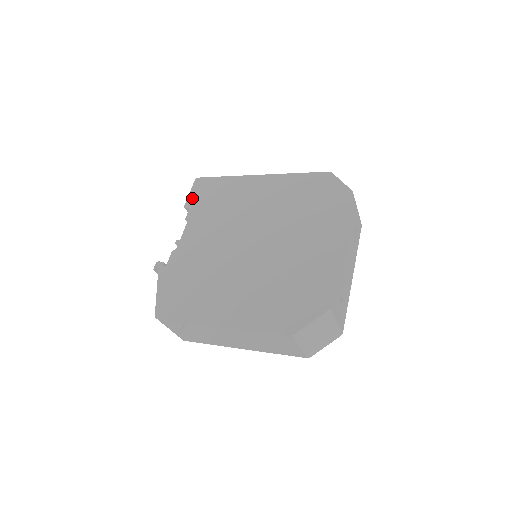
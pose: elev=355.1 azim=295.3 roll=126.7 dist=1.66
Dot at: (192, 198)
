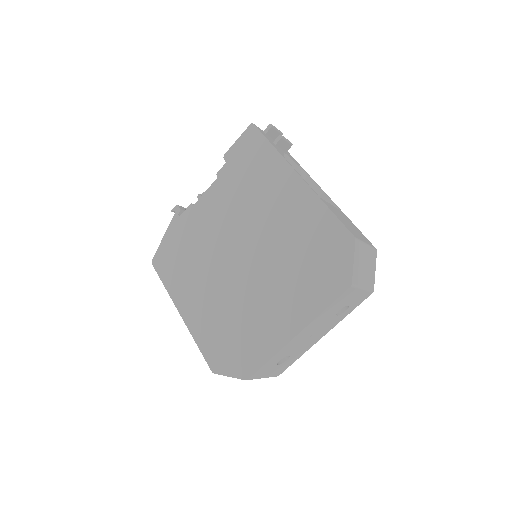
Dot at: (234, 150)
